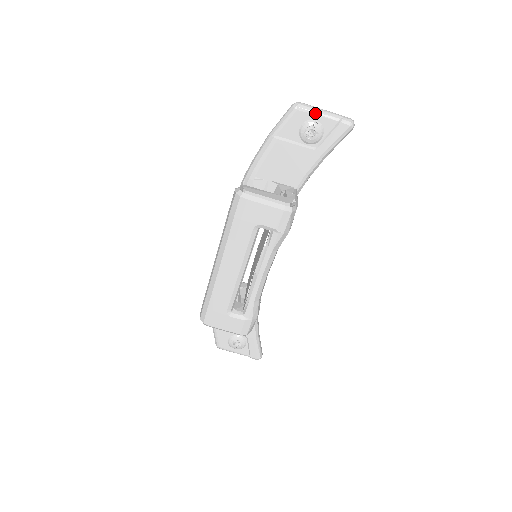
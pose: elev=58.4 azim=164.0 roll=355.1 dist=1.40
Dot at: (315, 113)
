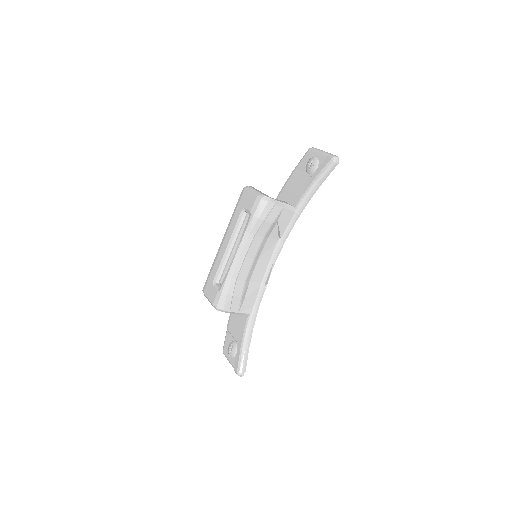
Dot at: (317, 152)
